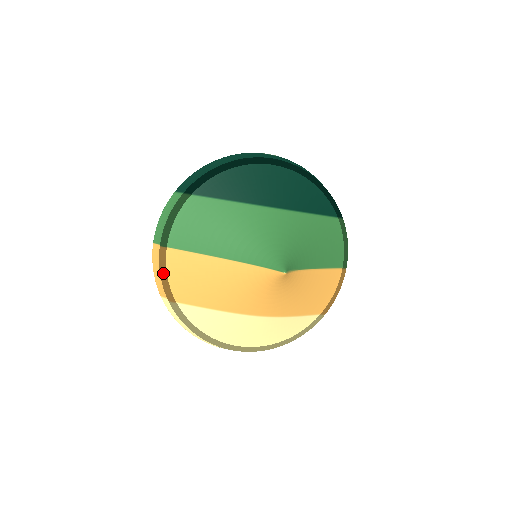
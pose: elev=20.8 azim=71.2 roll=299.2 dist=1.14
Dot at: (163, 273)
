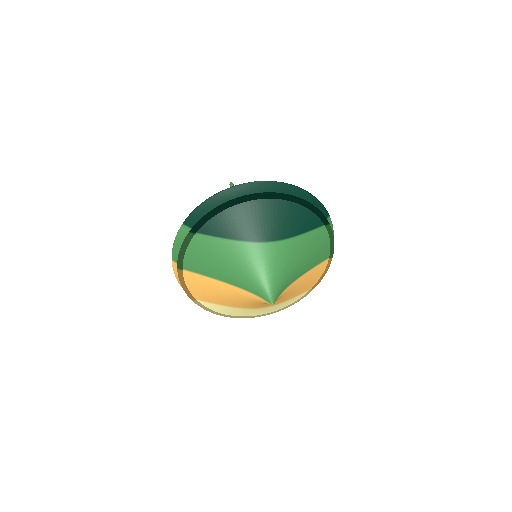
Dot at: (183, 285)
